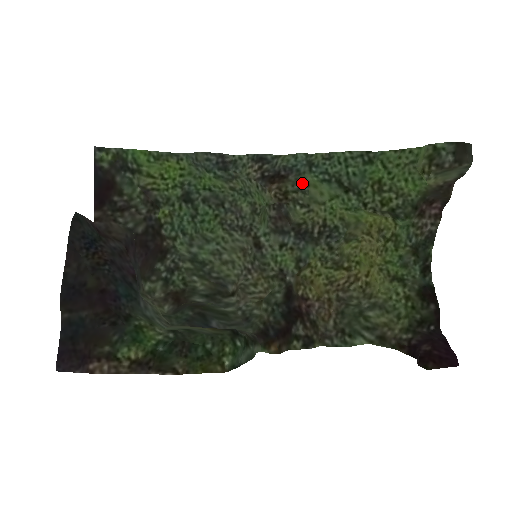
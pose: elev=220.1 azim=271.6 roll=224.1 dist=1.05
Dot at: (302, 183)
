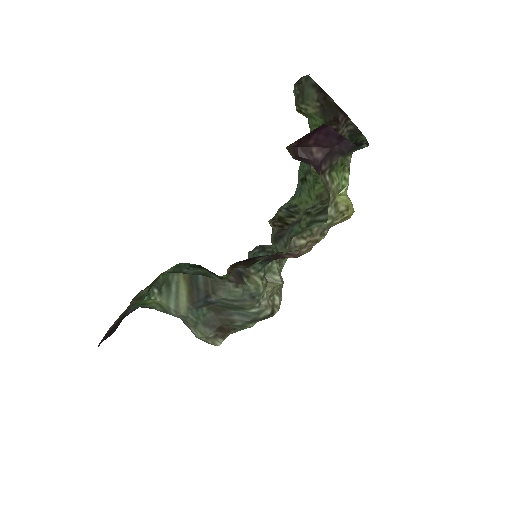
Dot at: (287, 206)
